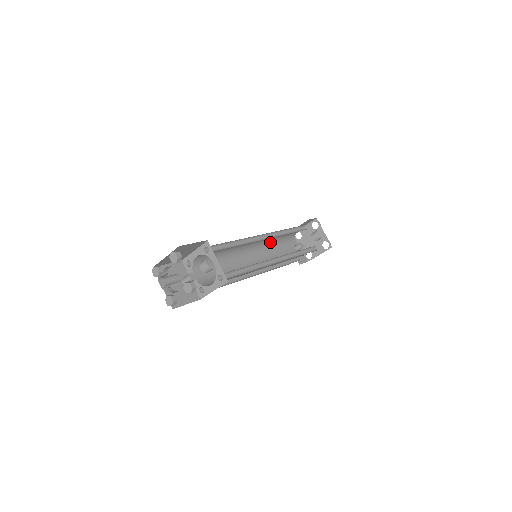
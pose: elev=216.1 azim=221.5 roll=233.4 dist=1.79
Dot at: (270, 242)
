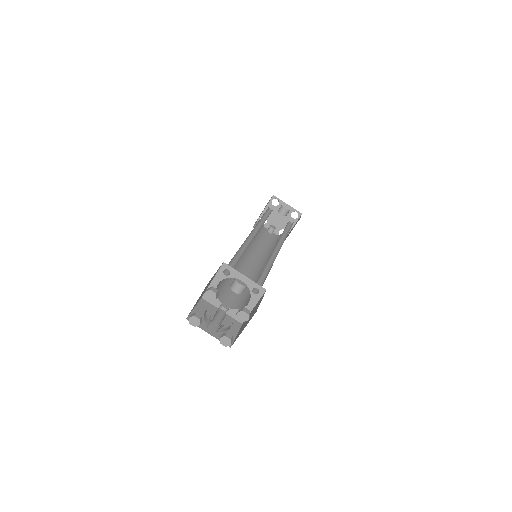
Dot at: occluded
